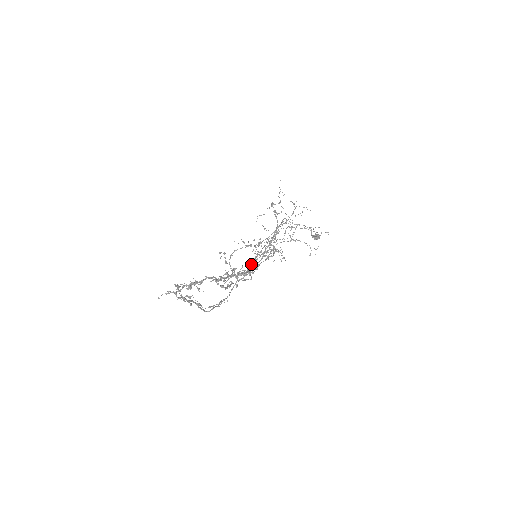
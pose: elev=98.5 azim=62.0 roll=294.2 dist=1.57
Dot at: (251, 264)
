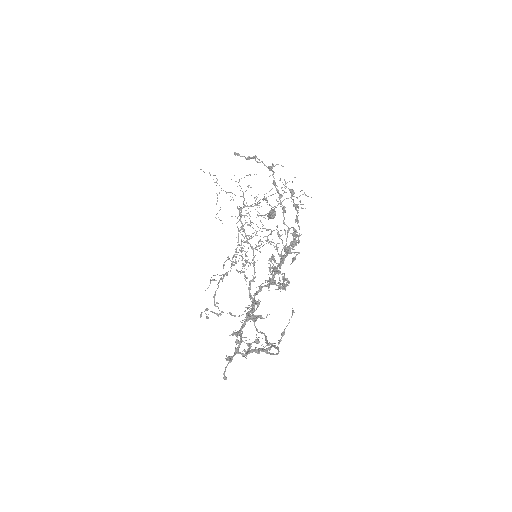
Dot at: occluded
